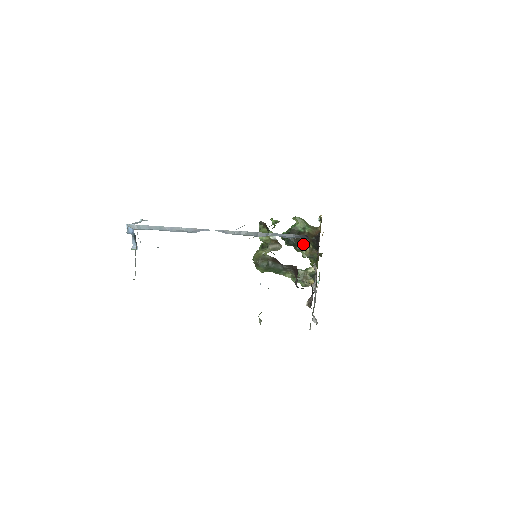
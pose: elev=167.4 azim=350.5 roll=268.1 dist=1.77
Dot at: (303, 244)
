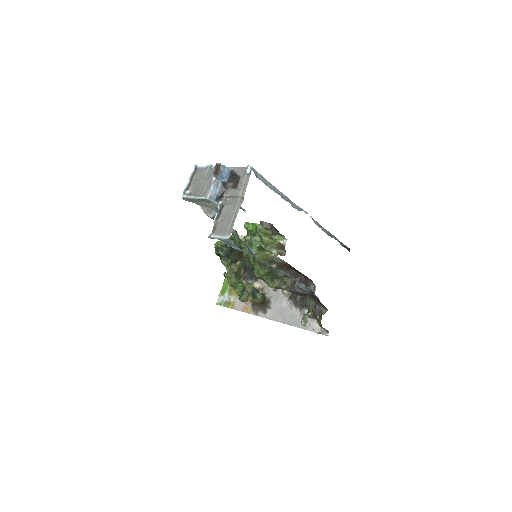
Dot at: (238, 258)
